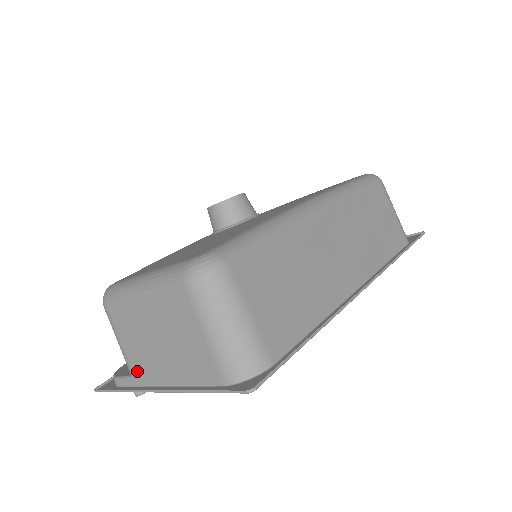
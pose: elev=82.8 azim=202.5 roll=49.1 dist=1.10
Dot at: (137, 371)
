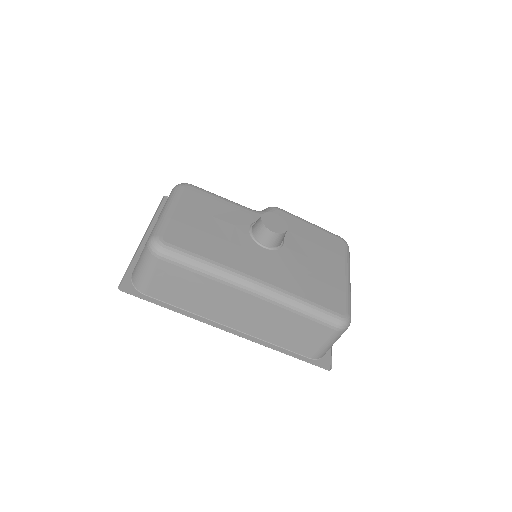
Dot at: occluded
